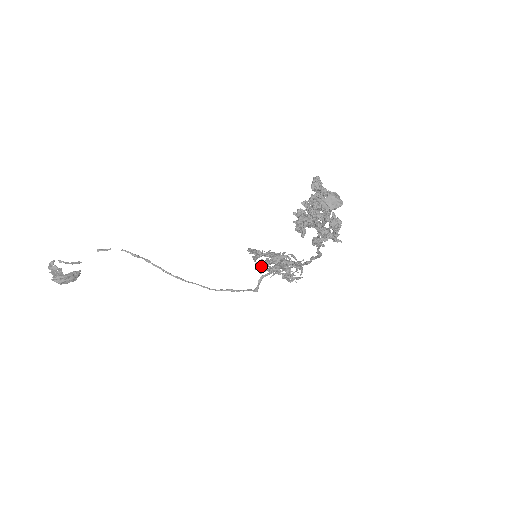
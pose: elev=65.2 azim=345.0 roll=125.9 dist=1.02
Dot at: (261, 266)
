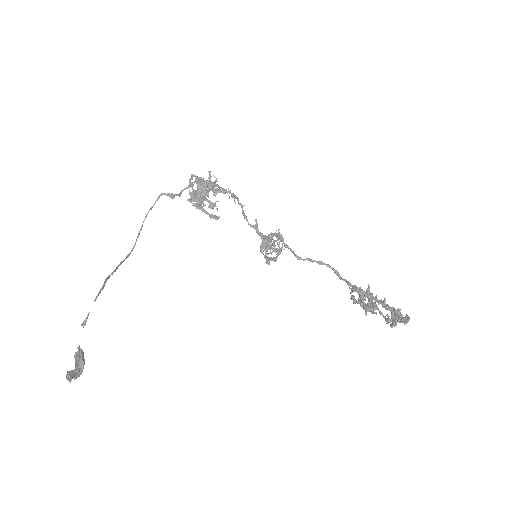
Dot at: occluded
